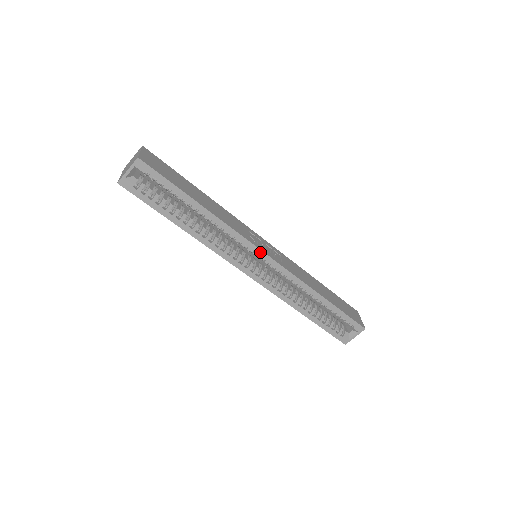
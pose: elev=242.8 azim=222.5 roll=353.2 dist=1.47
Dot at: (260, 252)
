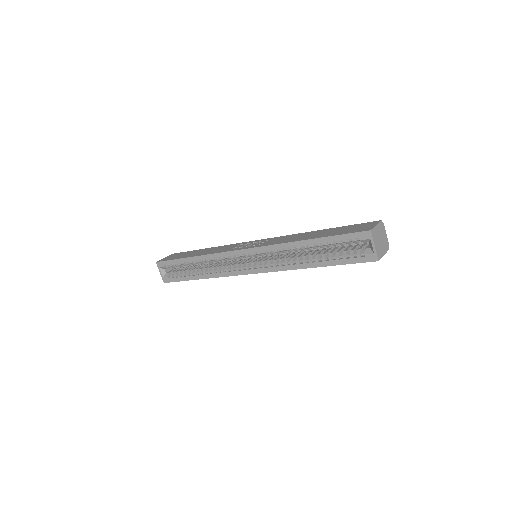
Dot at: (238, 252)
